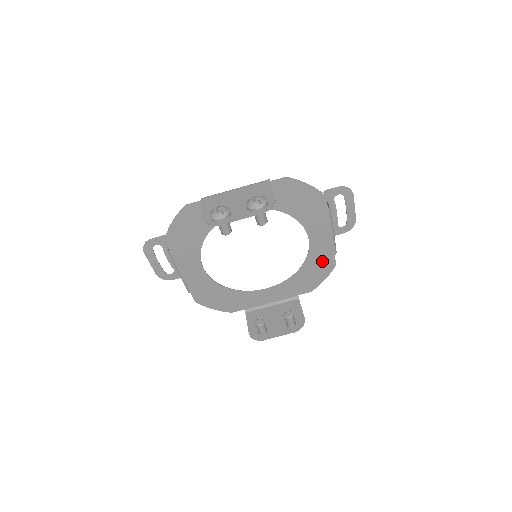
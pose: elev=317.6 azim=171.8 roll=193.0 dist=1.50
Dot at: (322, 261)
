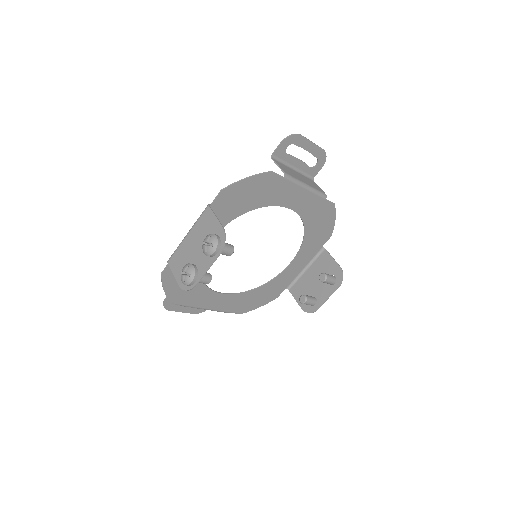
Dot at: (319, 212)
